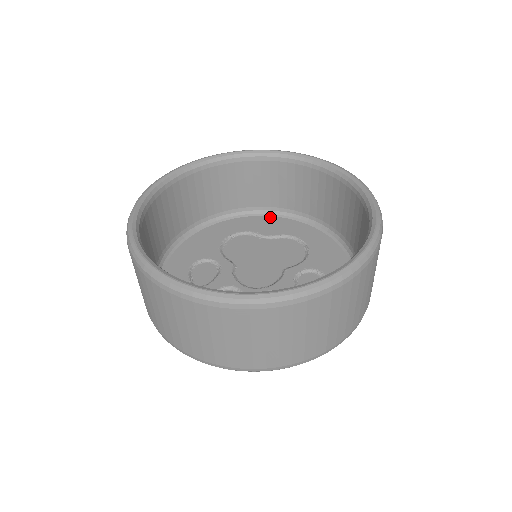
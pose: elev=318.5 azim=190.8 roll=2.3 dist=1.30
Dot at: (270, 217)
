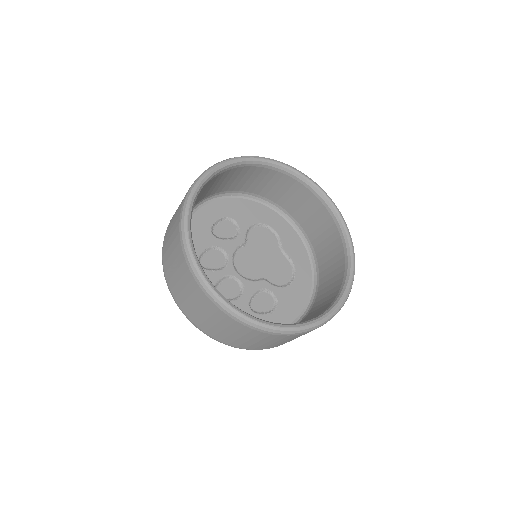
Dot at: (301, 241)
